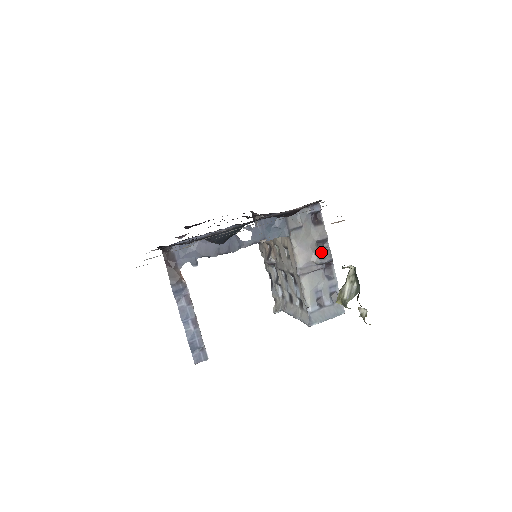
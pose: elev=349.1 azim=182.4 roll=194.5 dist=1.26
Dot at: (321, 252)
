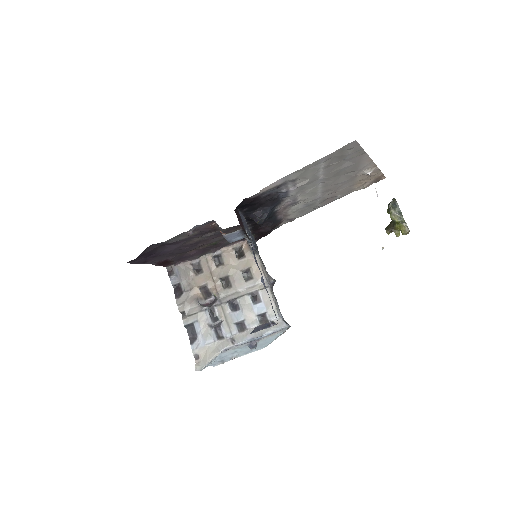
Dot at: occluded
